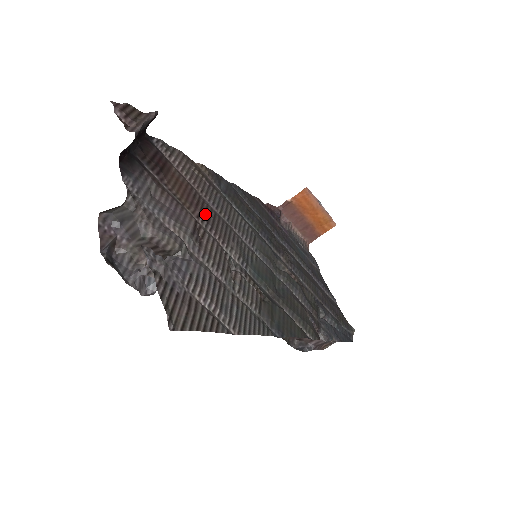
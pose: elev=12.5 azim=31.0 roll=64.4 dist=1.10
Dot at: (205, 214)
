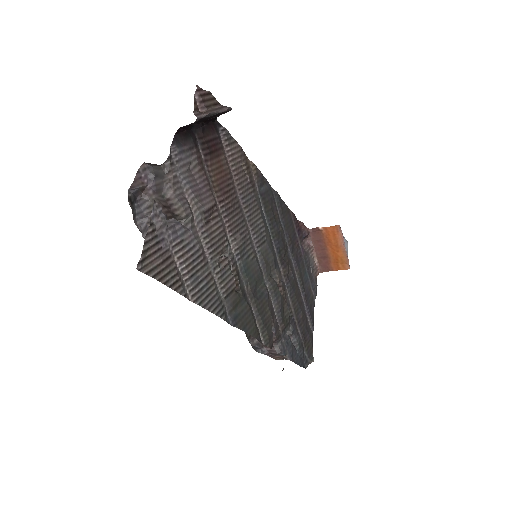
Dot at: (228, 203)
